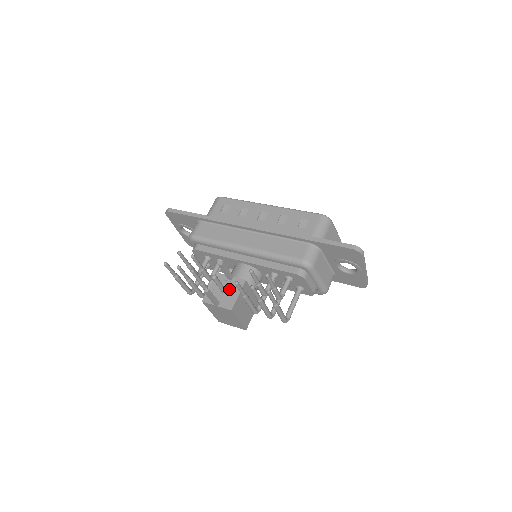
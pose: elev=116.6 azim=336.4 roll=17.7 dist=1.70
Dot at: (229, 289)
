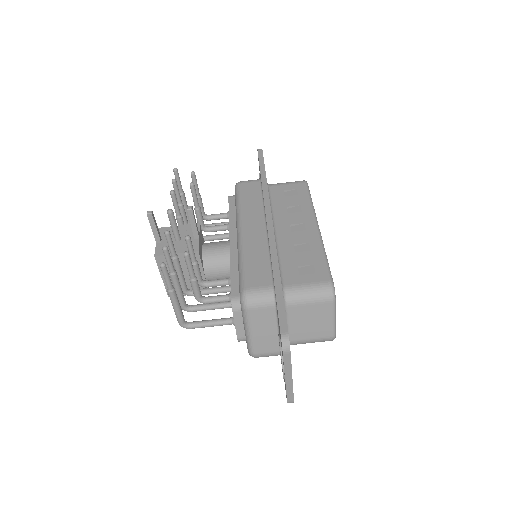
Dot at: (181, 242)
